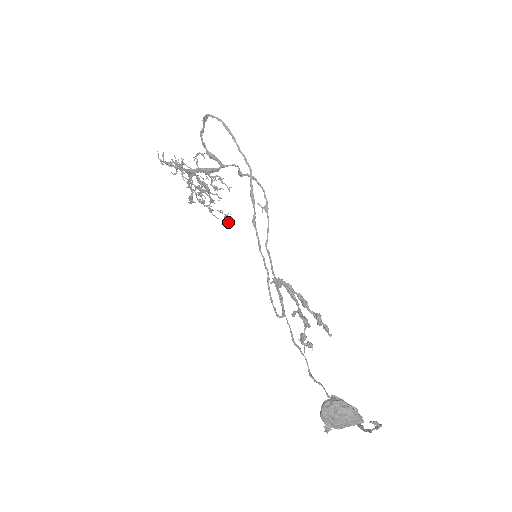
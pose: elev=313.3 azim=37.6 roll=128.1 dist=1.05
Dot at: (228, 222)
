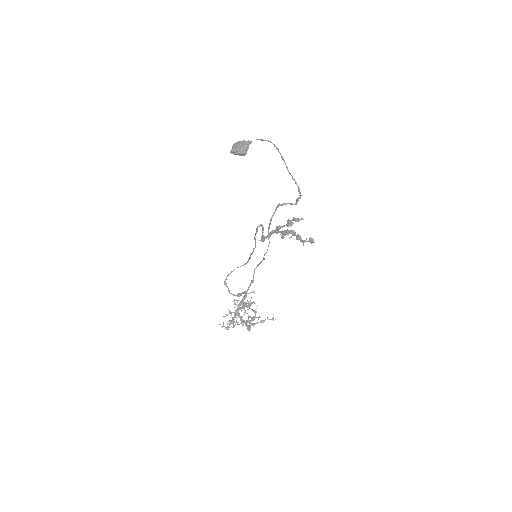
Dot at: occluded
